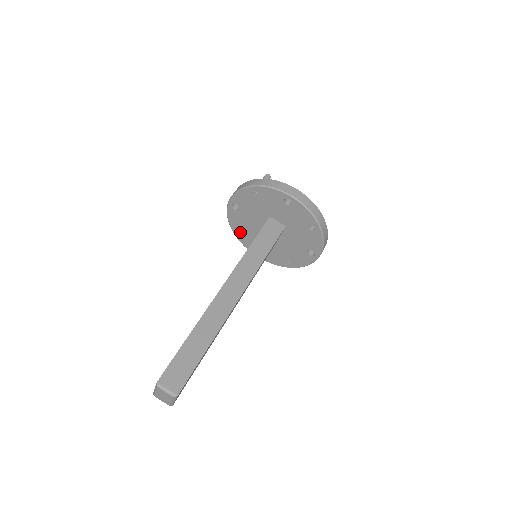
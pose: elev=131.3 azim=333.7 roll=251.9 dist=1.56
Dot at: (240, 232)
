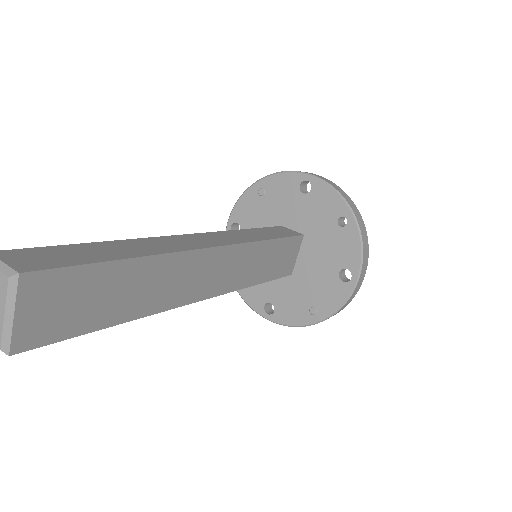
Dot at: occluded
